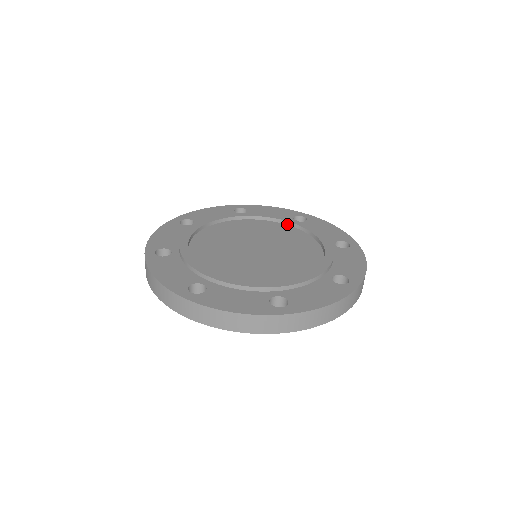
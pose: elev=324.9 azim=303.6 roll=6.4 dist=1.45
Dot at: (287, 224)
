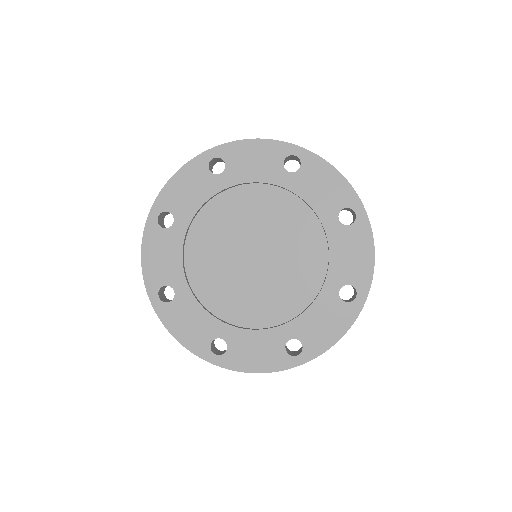
Dot at: (321, 223)
